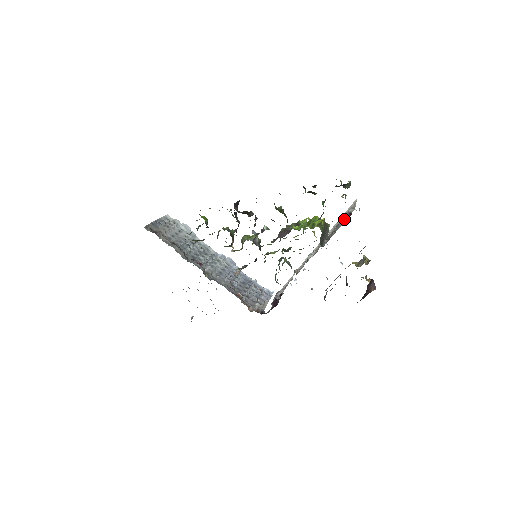
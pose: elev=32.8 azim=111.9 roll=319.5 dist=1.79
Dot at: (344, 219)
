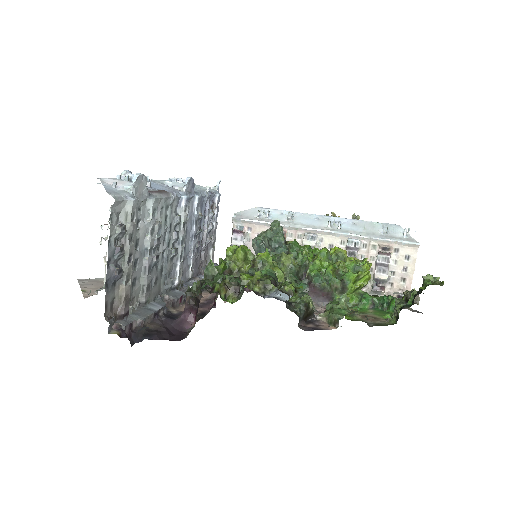
Dot at: (389, 281)
